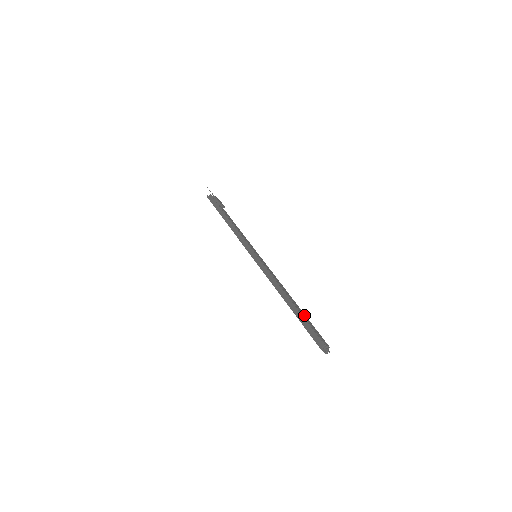
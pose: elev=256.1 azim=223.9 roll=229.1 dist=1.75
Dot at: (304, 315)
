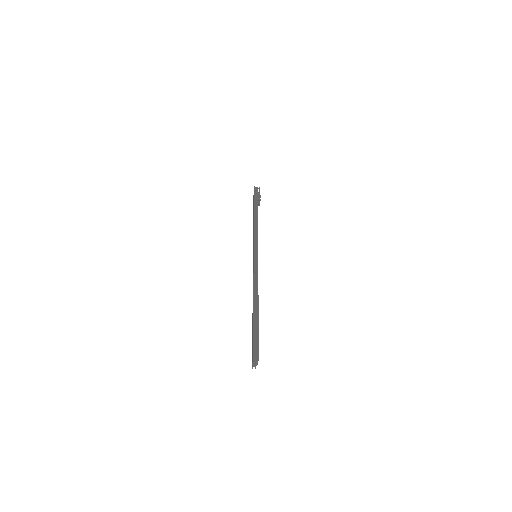
Dot at: occluded
